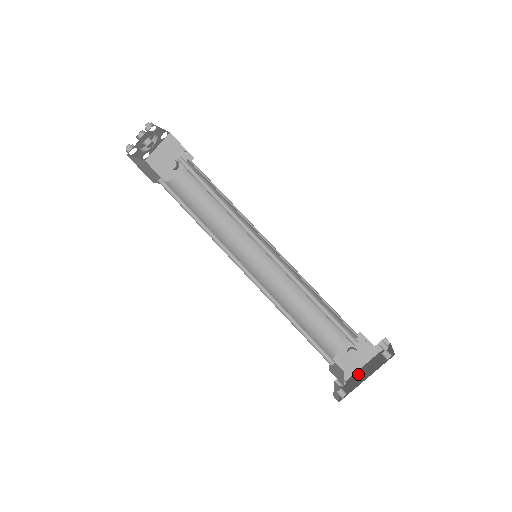
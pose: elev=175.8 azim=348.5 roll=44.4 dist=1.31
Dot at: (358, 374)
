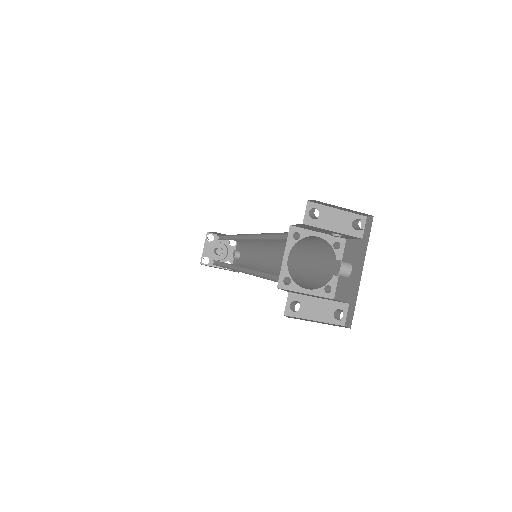
Dot at: occluded
